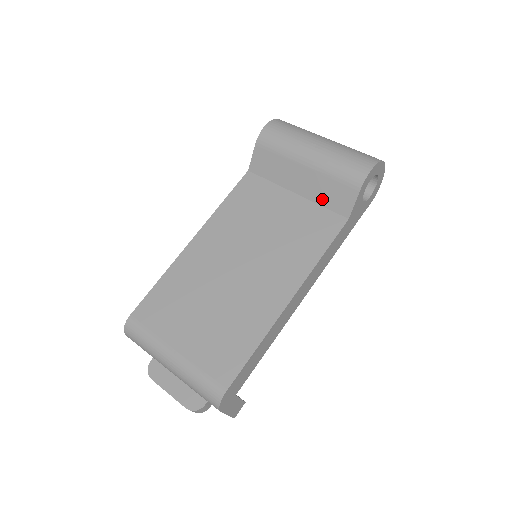
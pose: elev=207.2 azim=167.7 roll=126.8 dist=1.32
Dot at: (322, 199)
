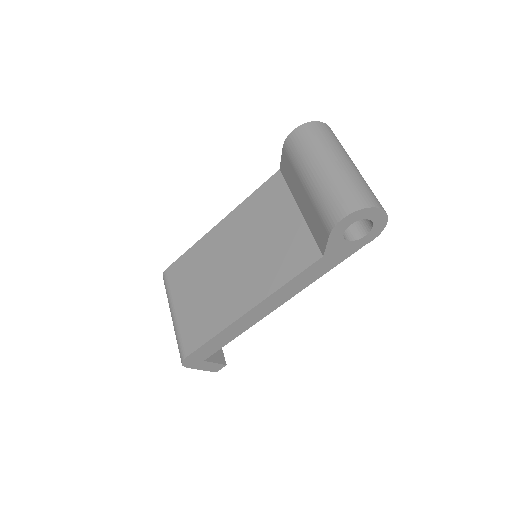
Dot at: (311, 226)
